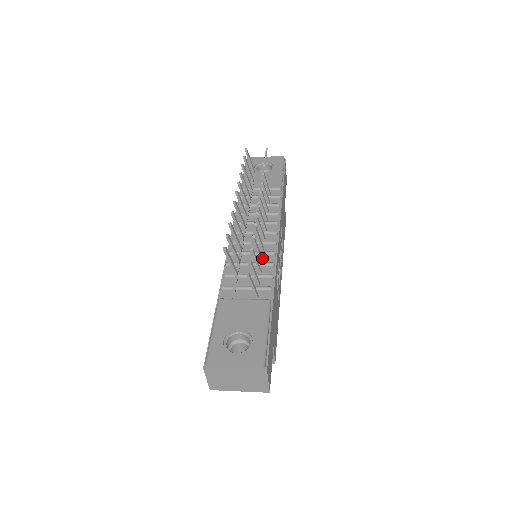
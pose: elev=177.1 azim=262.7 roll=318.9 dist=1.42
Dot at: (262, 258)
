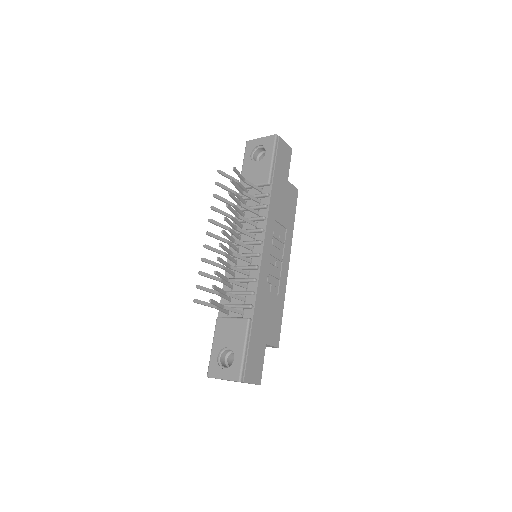
Dot at: (248, 272)
